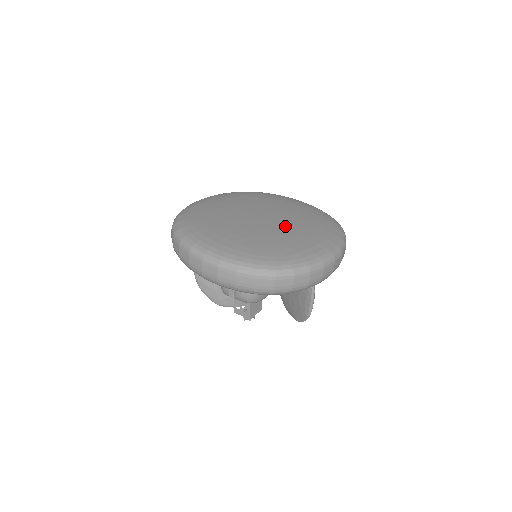
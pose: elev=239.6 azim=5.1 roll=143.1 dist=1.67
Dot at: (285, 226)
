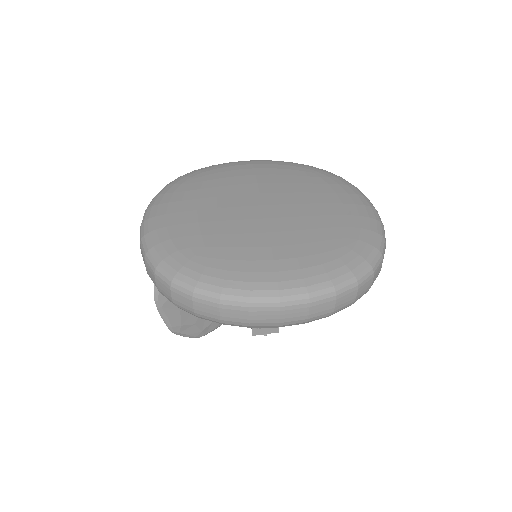
Dot at: (301, 202)
